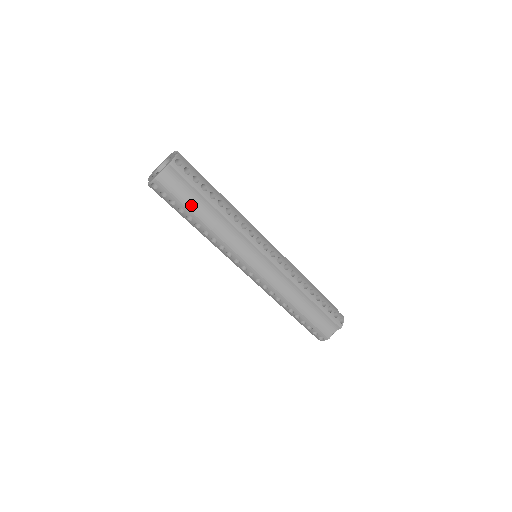
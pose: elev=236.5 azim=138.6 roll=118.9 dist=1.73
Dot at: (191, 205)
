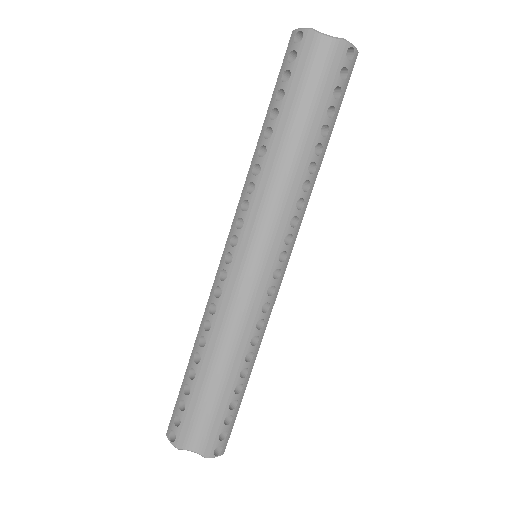
Dot at: (297, 104)
